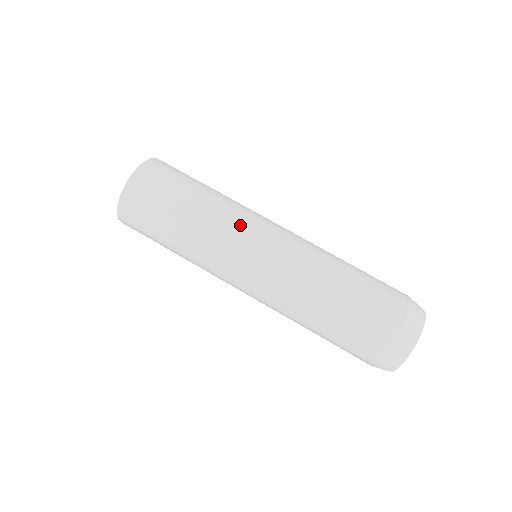
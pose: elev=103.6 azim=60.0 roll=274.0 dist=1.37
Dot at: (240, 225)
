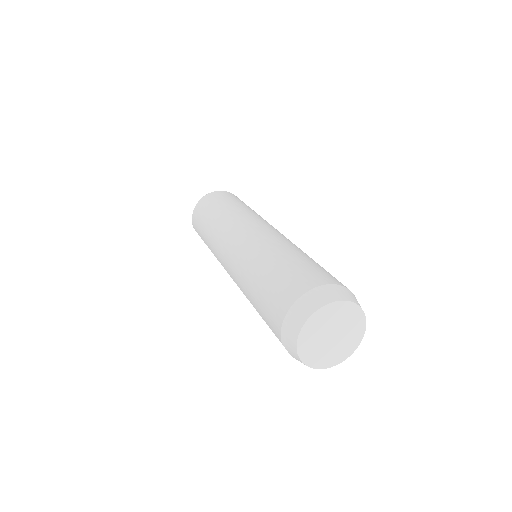
Dot at: (242, 219)
